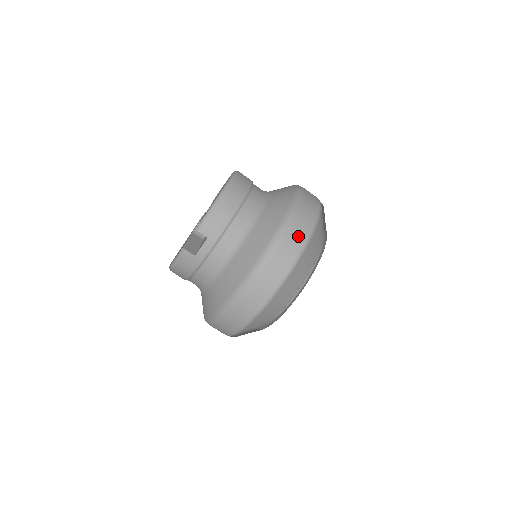
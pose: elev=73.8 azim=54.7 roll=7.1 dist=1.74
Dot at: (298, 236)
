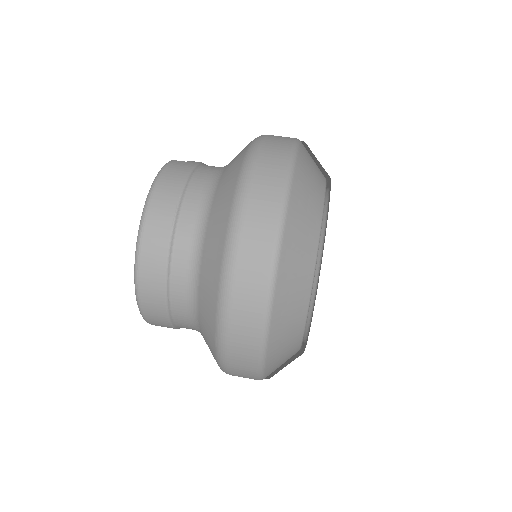
Dot at: occluded
